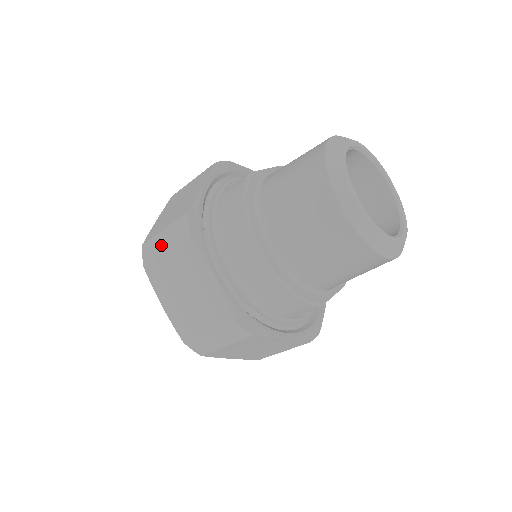
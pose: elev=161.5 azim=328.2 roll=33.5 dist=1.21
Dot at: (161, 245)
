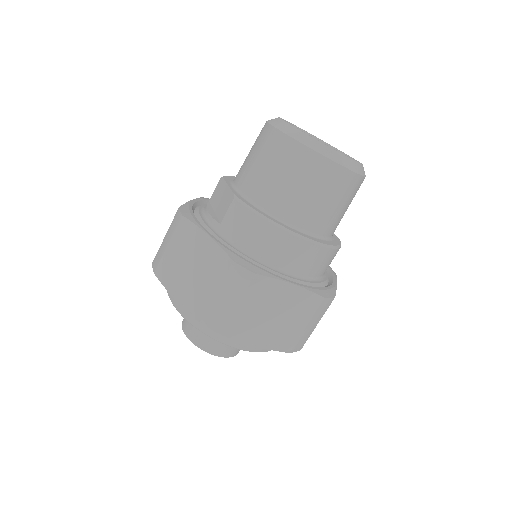
Dot at: (227, 305)
